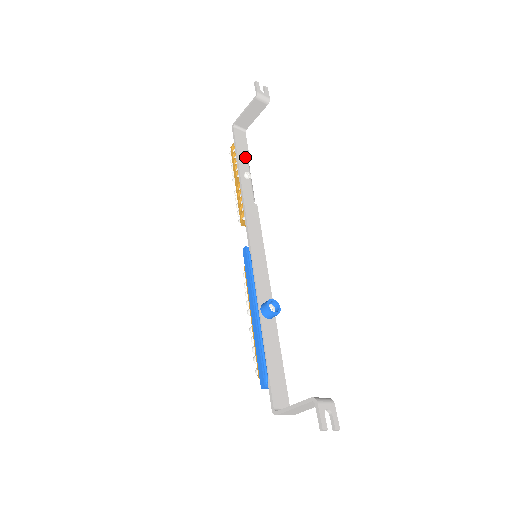
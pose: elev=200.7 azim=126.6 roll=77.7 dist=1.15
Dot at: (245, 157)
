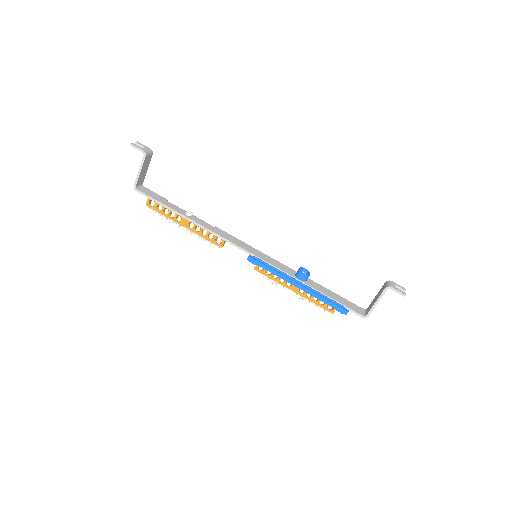
Dot at: (169, 203)
